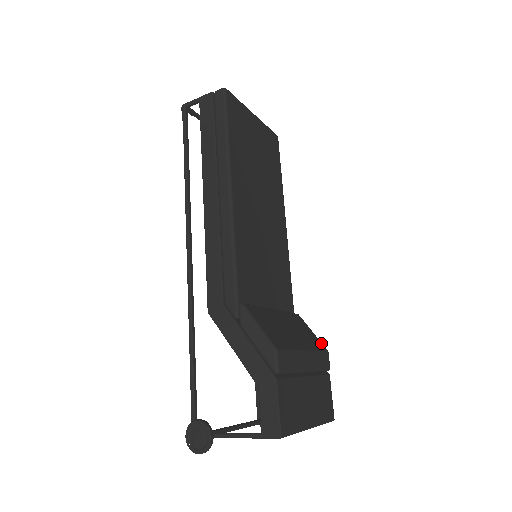
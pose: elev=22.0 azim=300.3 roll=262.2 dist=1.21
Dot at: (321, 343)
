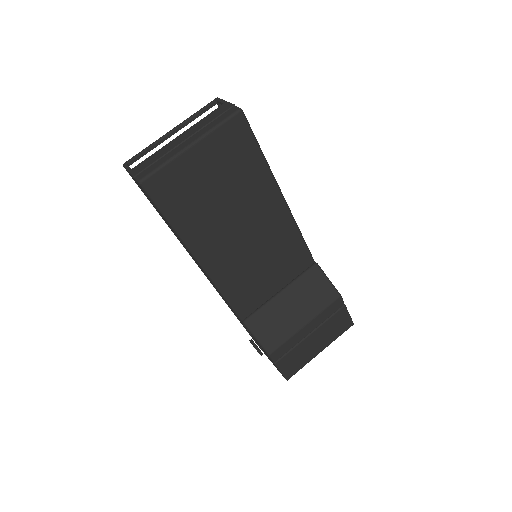
Dot at: (334, 291)
